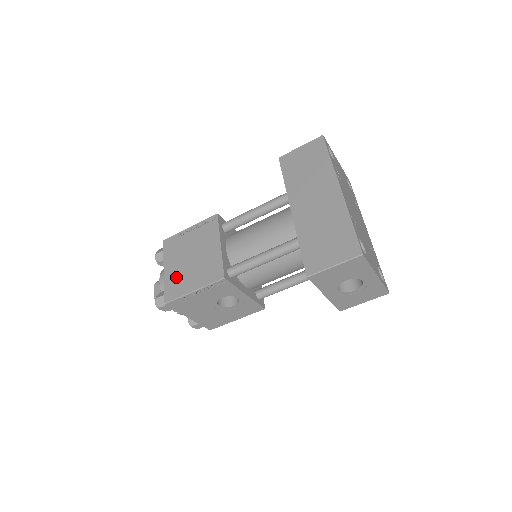
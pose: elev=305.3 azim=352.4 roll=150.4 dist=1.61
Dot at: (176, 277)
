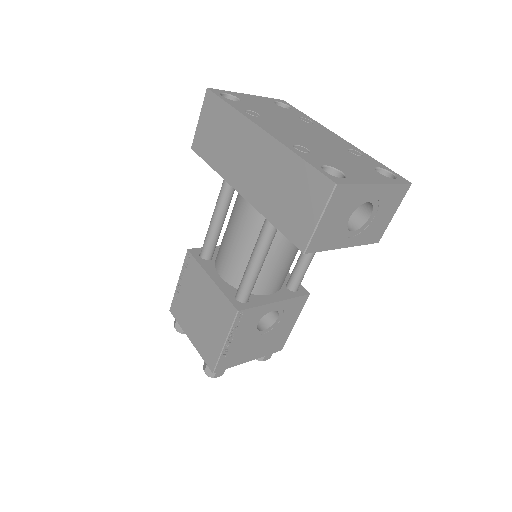
Dot at: (202, 340)
